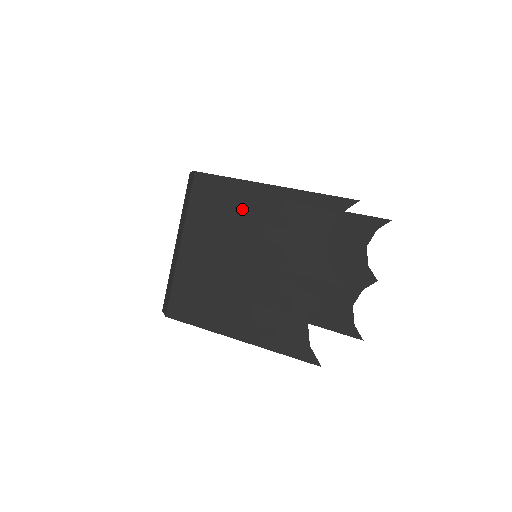
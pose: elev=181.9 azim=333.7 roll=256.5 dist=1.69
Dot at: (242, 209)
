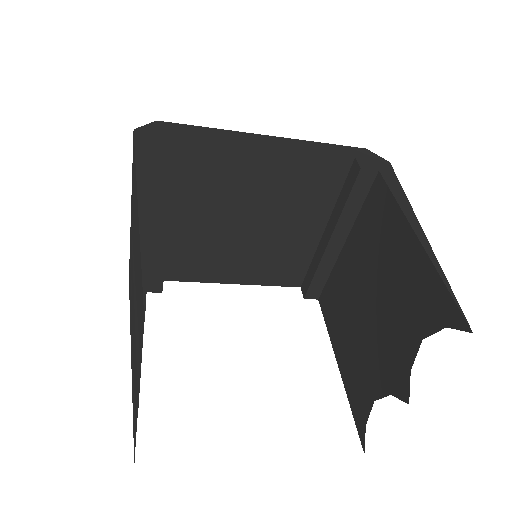
Dot at: occluded
